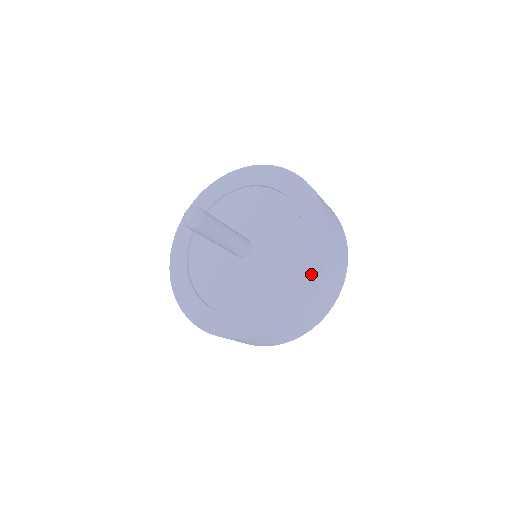
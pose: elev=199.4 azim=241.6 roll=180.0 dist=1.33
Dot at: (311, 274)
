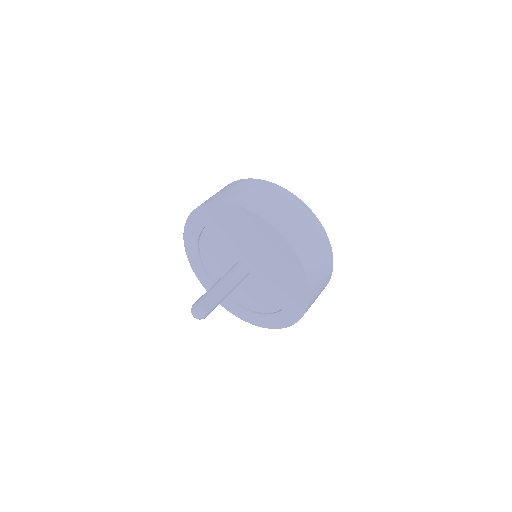
Dot at: (294, 316)
